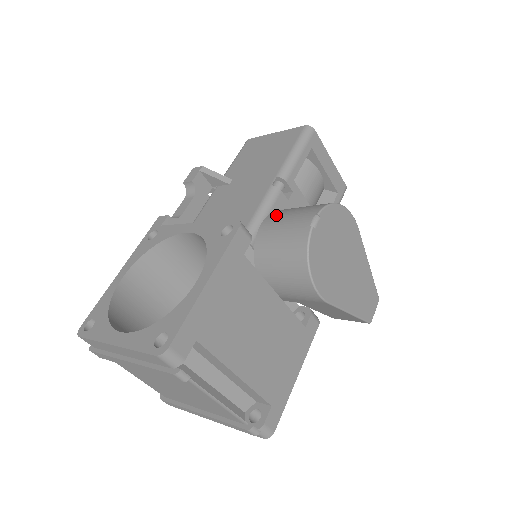
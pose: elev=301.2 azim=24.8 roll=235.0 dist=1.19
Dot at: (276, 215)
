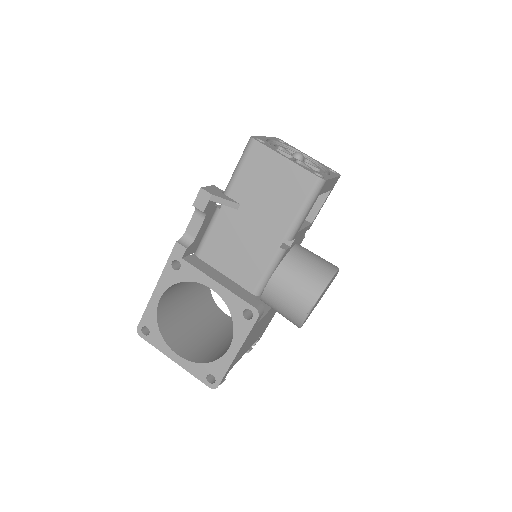
Dot at: (281, 279)
